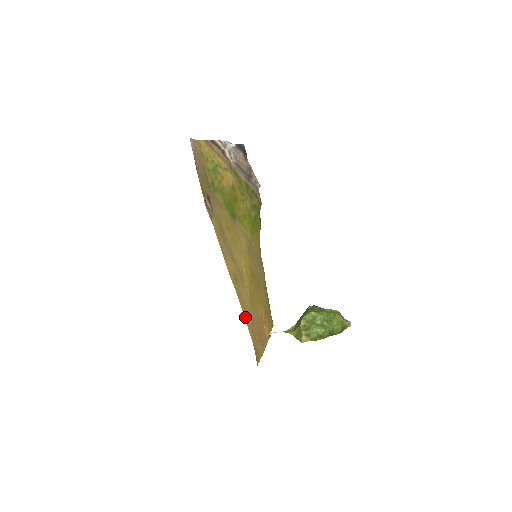
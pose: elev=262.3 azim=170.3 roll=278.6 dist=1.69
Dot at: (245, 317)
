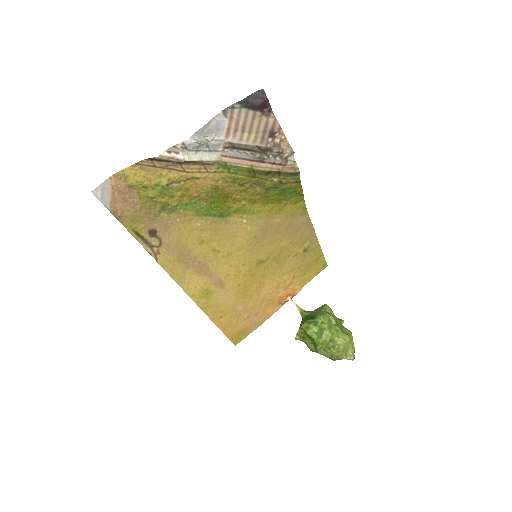
Dot at: (216, 322)
